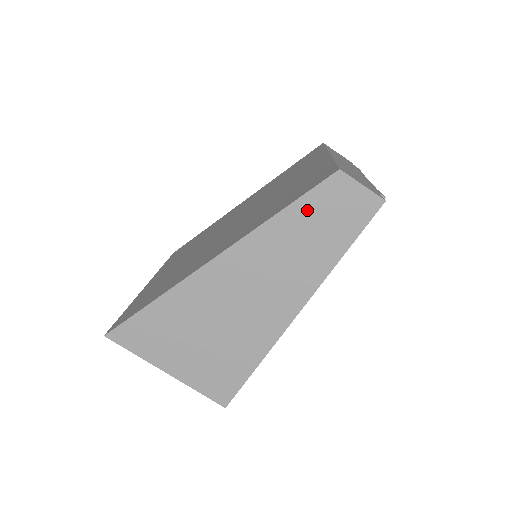
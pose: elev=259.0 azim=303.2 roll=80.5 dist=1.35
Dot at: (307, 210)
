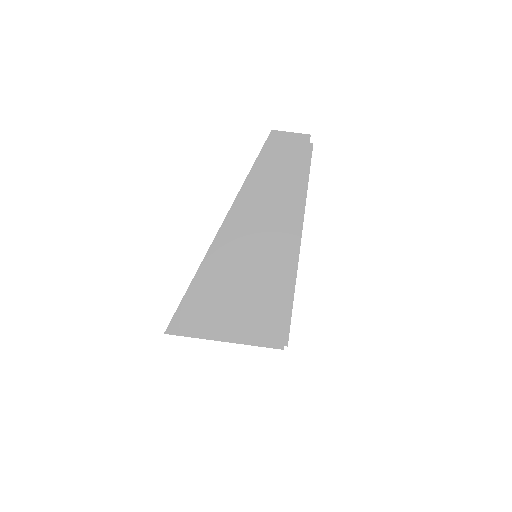
Dot at: (265, 165)
